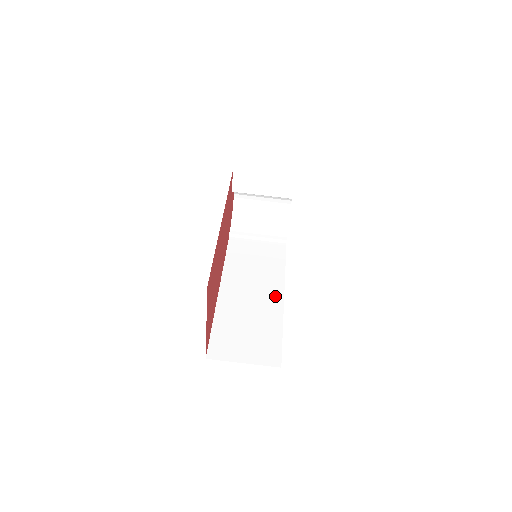
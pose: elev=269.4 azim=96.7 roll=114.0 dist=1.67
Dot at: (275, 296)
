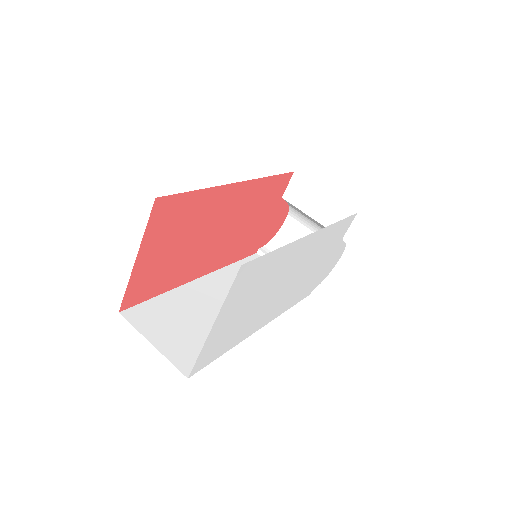
Dot at: occluded
